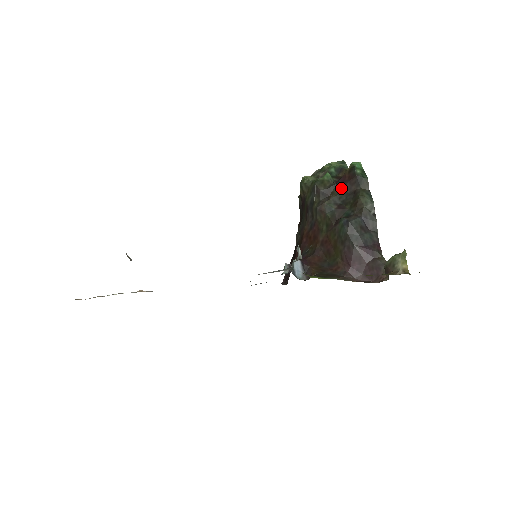
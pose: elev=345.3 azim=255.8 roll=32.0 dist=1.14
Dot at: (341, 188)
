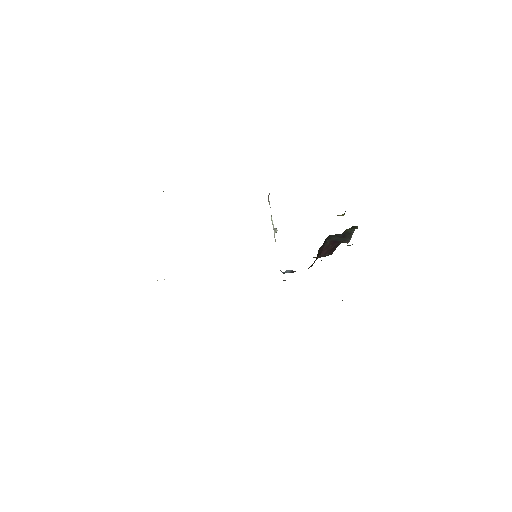
Dot at: occluded
